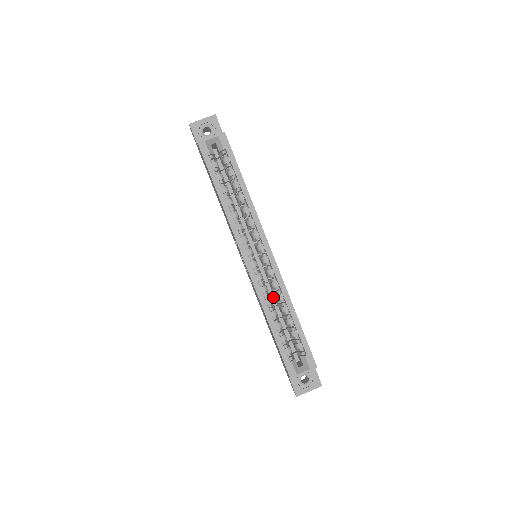
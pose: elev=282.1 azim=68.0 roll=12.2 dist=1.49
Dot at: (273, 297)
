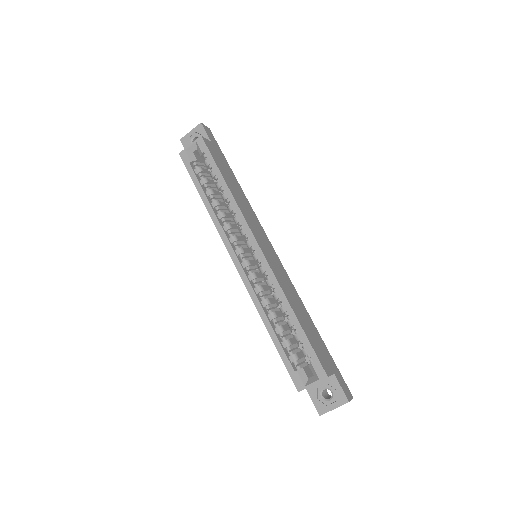
Dot at: occluded
